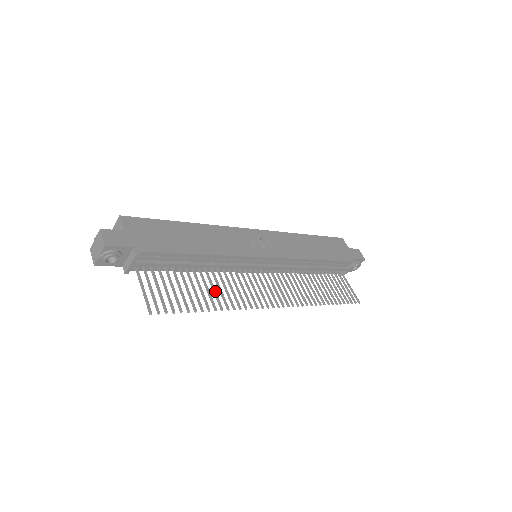
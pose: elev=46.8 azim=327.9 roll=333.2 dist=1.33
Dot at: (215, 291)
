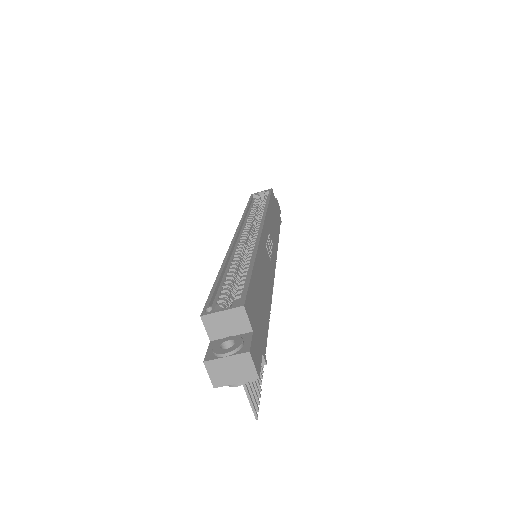
Dot at: occluded
